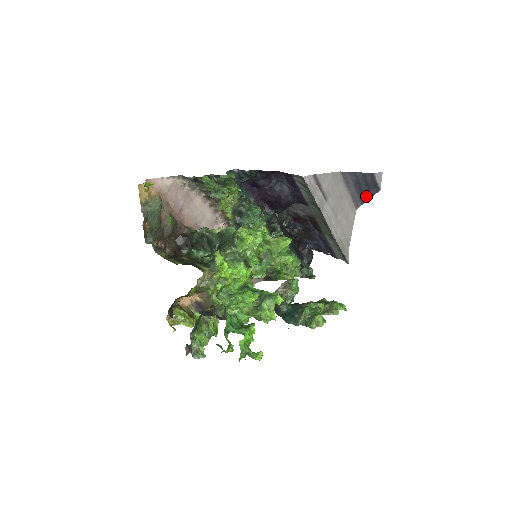
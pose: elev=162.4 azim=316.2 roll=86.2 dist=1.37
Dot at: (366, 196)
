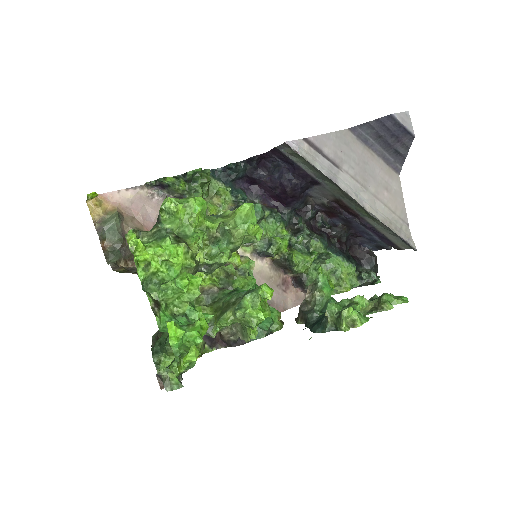
Dot at: (401, 151)
